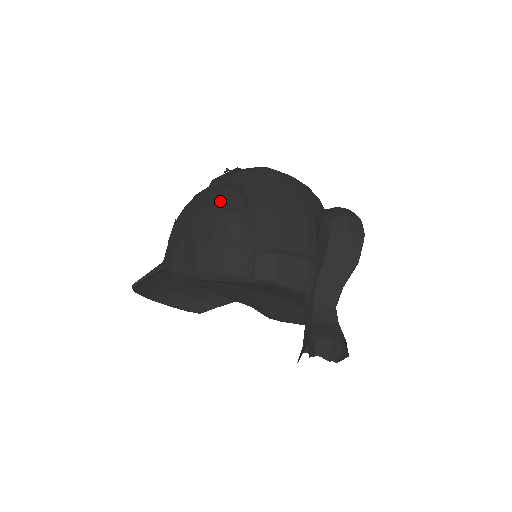
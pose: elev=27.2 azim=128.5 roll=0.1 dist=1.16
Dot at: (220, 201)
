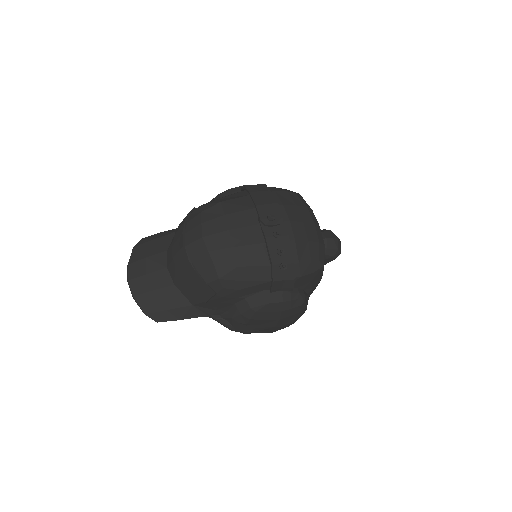
Dot at: (299, 314)
